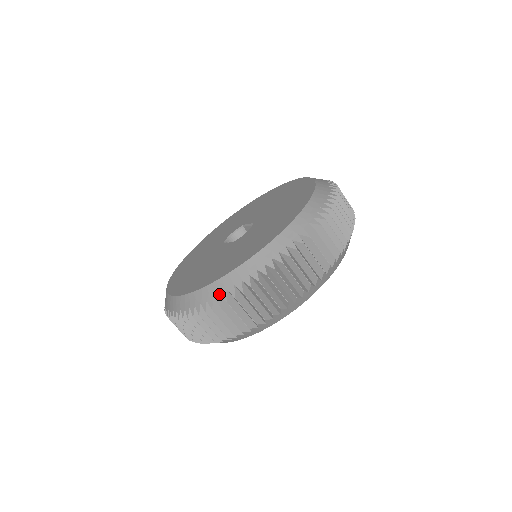
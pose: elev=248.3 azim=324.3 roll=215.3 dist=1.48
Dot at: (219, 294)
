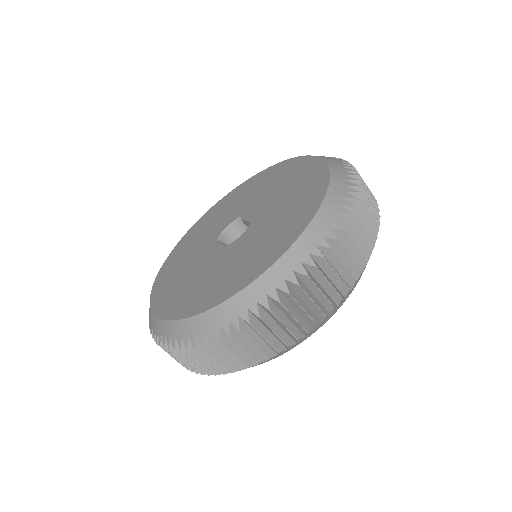
Dot at: (202, 332)
